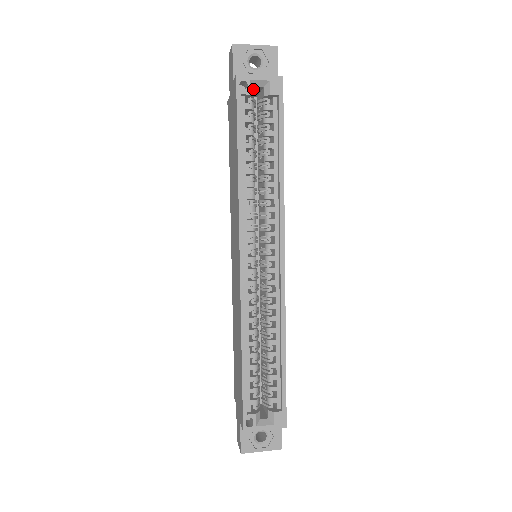
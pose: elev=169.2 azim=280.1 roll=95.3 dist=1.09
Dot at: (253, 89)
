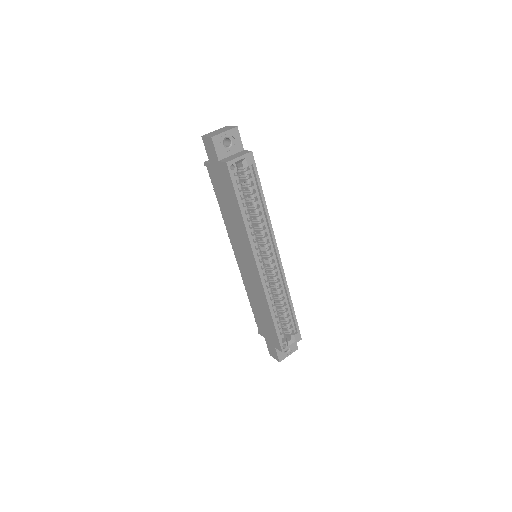
Dot at: (237, 166)
